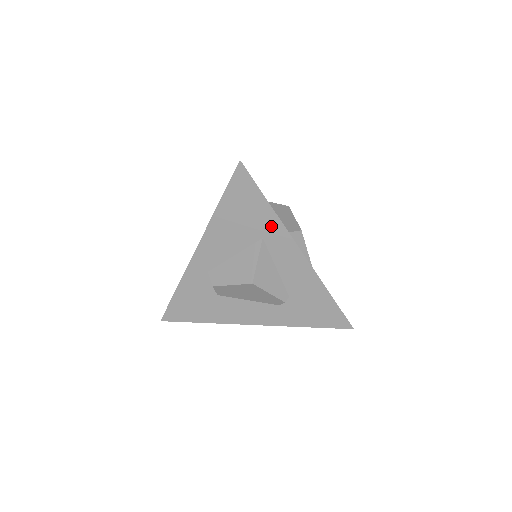
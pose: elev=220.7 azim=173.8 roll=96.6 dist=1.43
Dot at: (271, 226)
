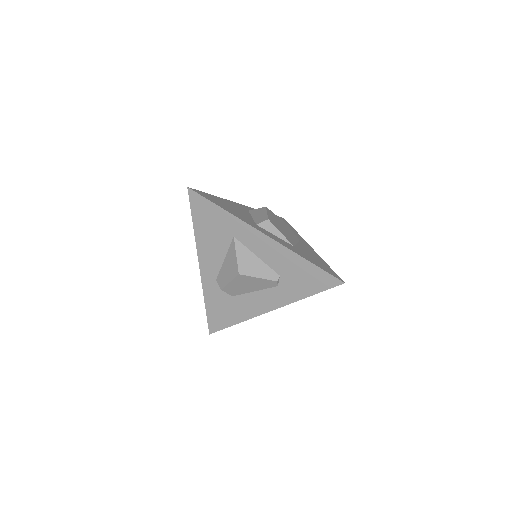
Dot at: (233, 225)
